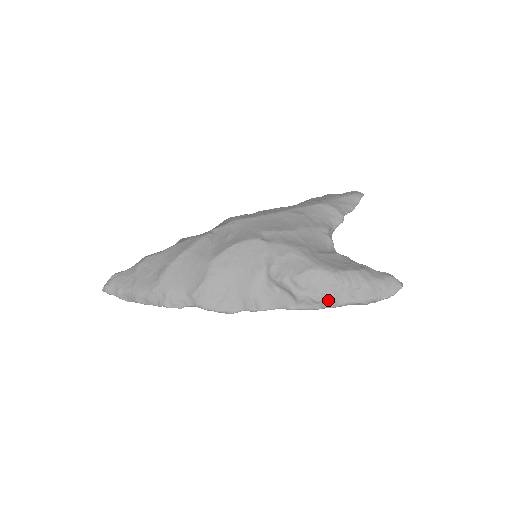
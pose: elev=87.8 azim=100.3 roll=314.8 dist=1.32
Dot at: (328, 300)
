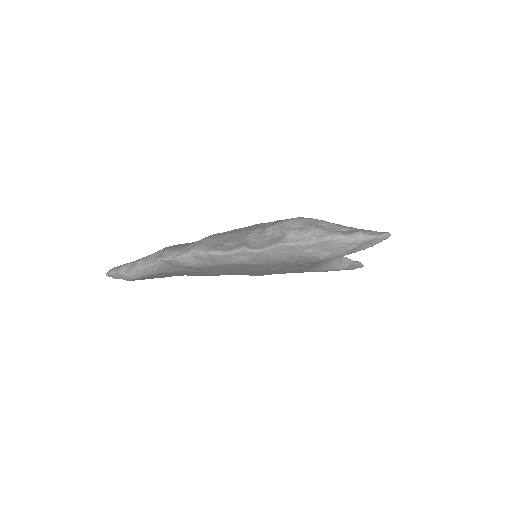
Dot at: (316, 233)
